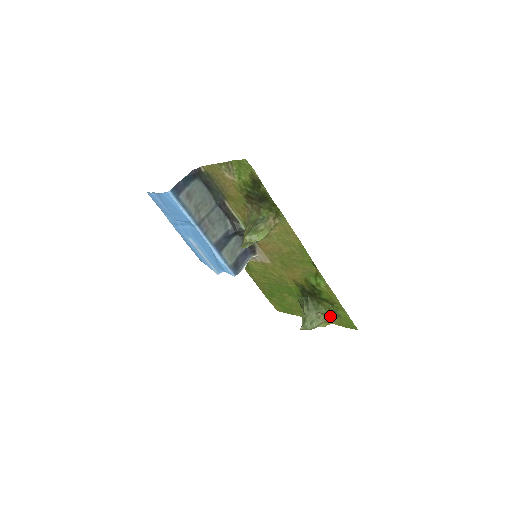
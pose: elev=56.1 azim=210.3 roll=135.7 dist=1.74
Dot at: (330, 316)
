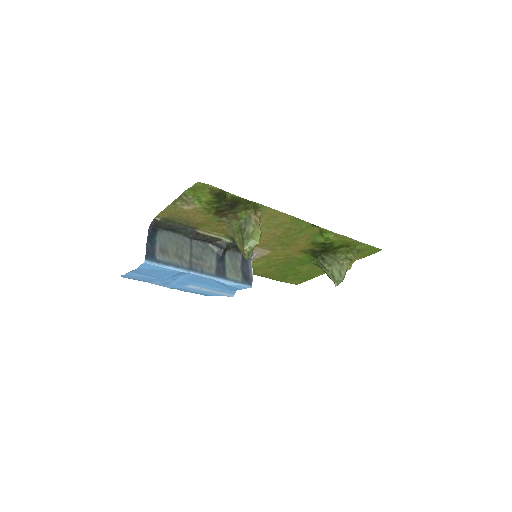
Dot at: (352, 257)
